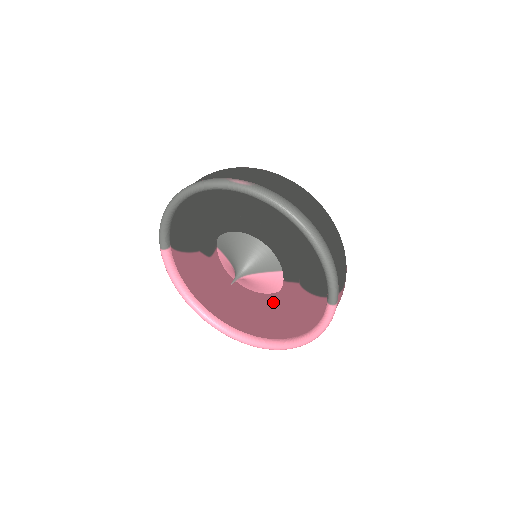
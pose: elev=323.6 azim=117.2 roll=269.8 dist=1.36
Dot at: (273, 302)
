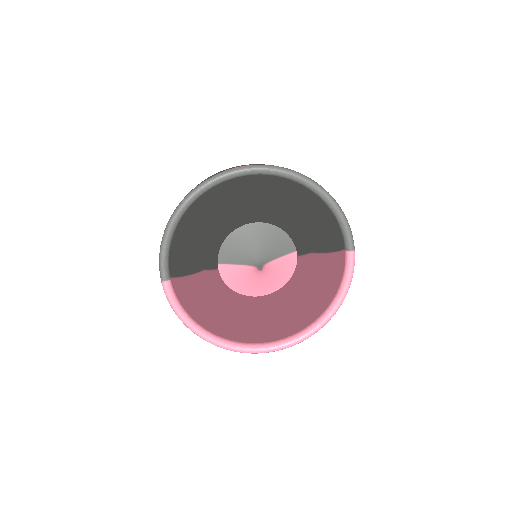
Dot at: (292, 287)
